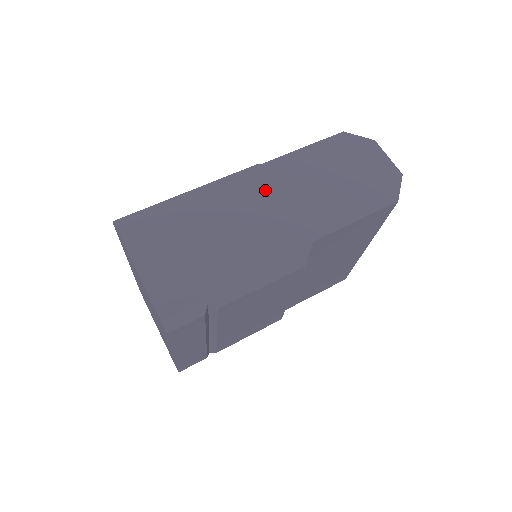
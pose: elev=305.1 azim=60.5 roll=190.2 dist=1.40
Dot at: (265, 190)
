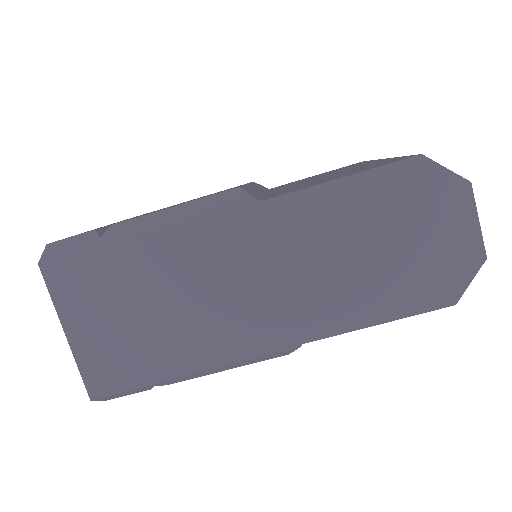
Dot at: (256, 250)
